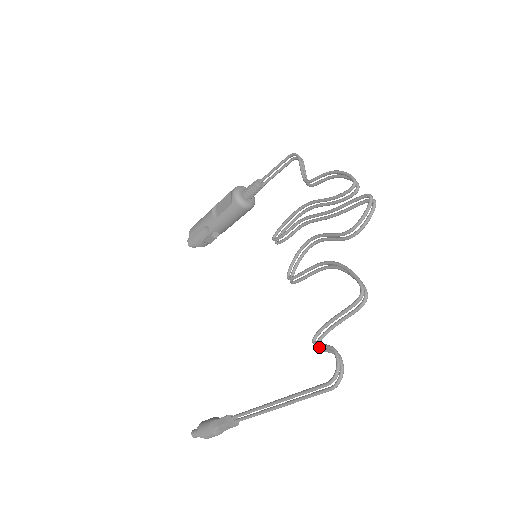
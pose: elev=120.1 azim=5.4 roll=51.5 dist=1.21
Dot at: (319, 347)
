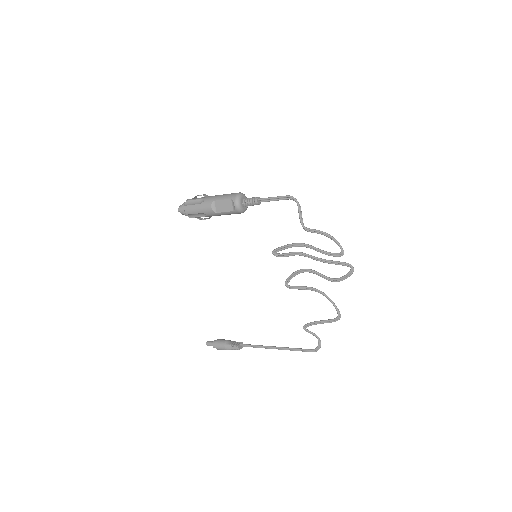
Dot at: (307, 331)
